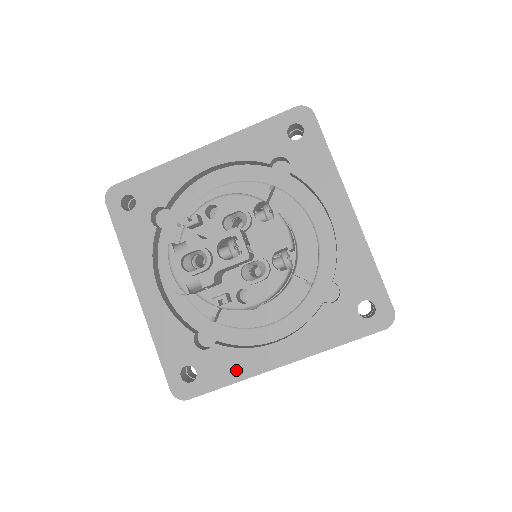
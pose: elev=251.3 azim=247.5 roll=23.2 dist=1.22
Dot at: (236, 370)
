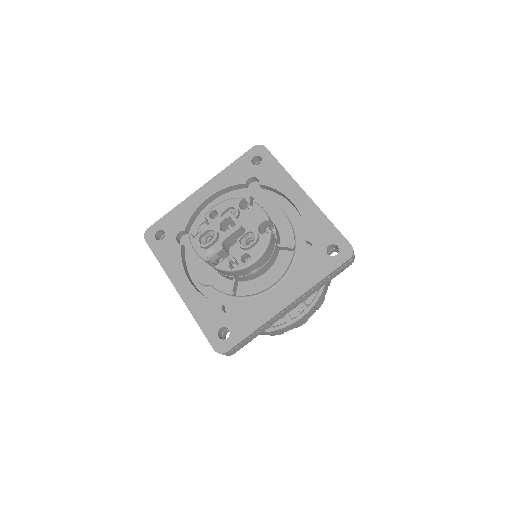
Dot at: (256, 319)
